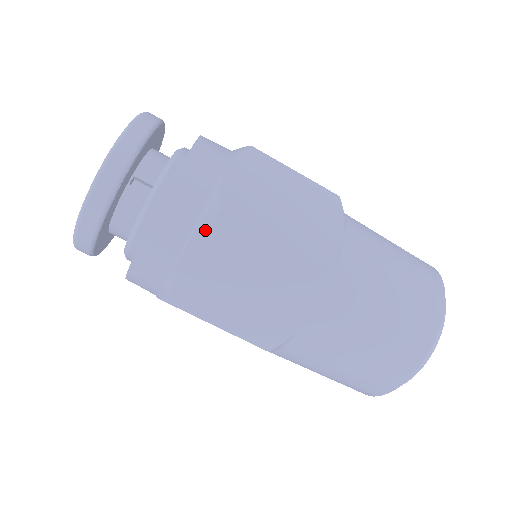
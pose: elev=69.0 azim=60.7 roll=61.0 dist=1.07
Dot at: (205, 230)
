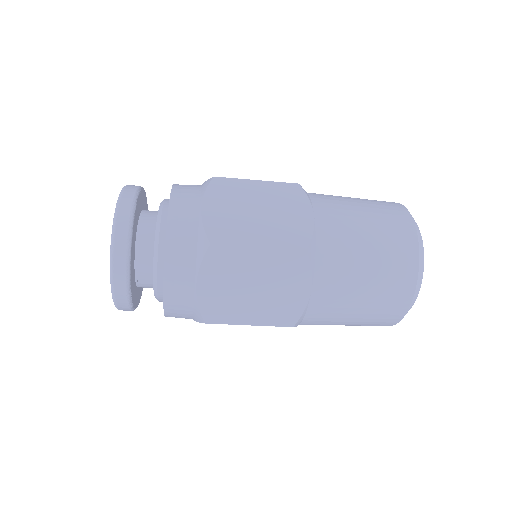
Dot at: occluded
